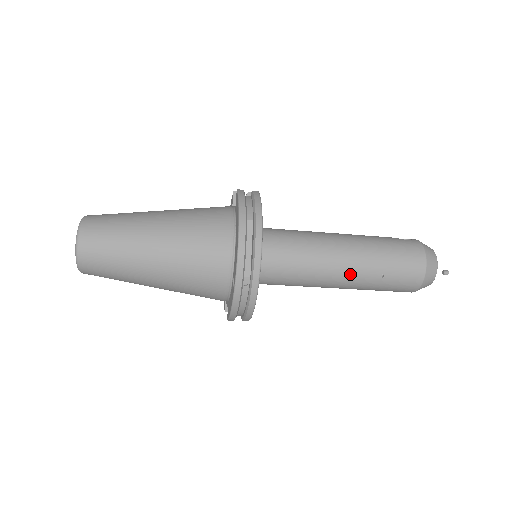
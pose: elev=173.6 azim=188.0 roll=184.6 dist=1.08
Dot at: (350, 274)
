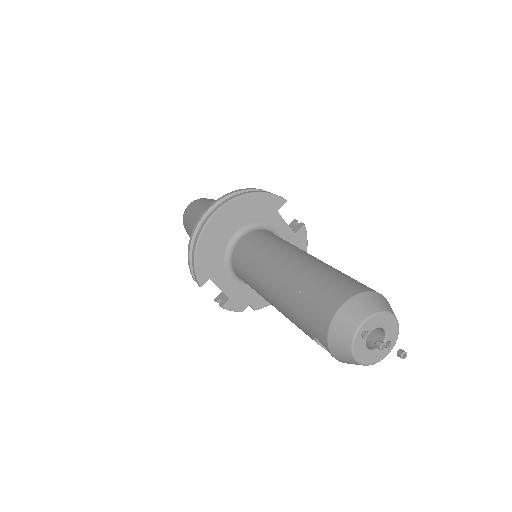
Dot at: (279, 277)
